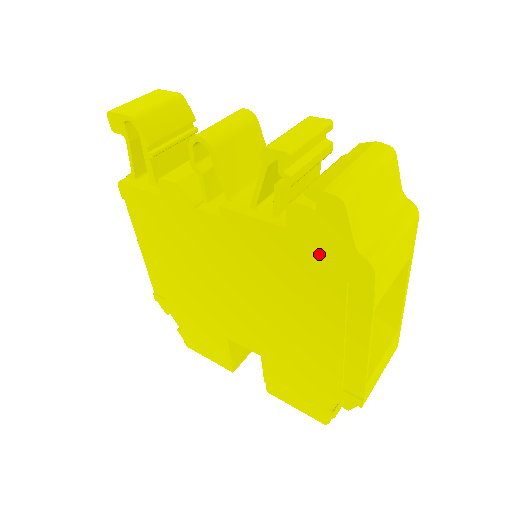
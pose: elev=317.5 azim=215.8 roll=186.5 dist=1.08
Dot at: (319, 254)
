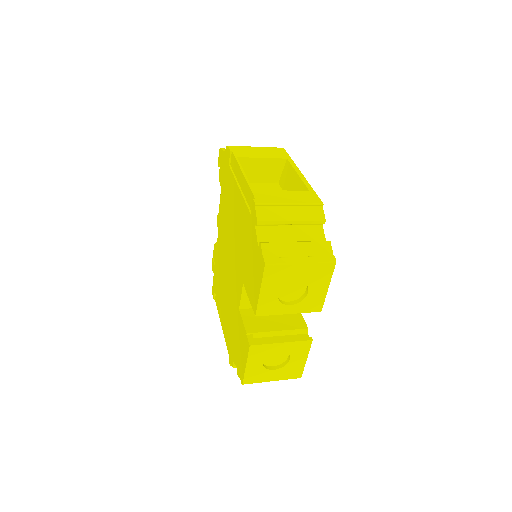
Dot at: (225, 174)
